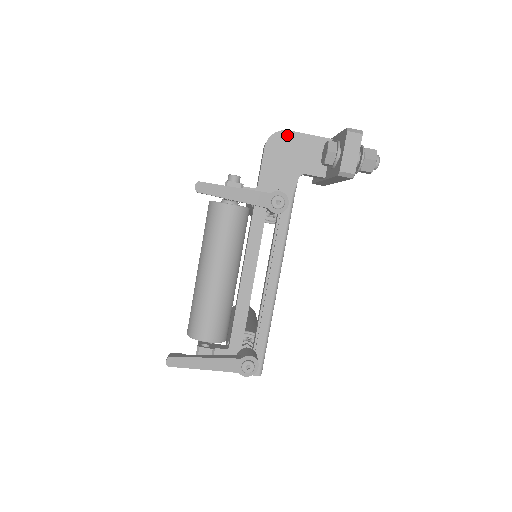
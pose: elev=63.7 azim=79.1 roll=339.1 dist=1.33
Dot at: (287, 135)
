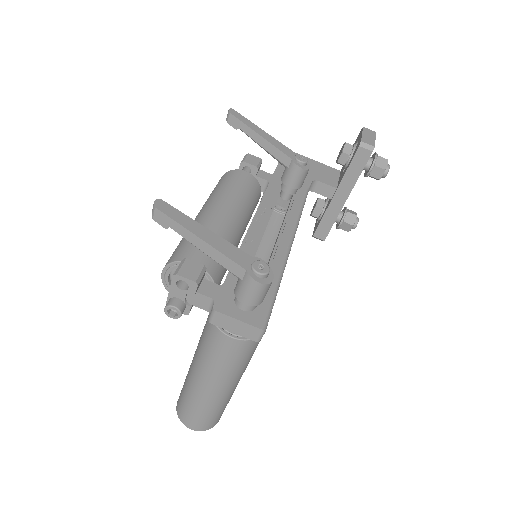
Dot at: occluded
